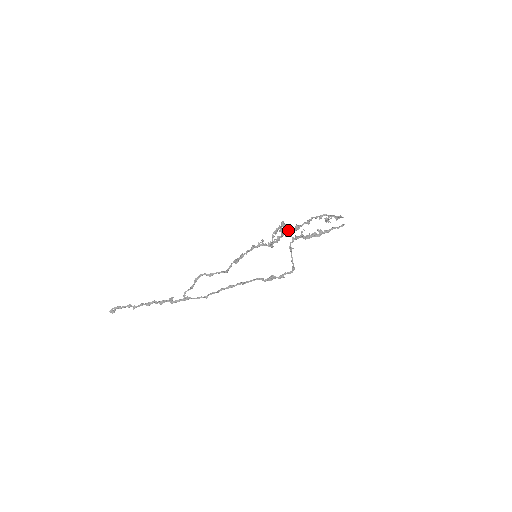
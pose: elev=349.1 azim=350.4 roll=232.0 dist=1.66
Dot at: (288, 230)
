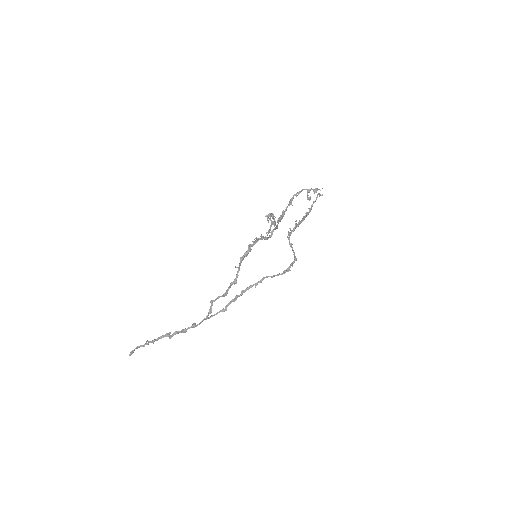
Dot at: (278, 221)
